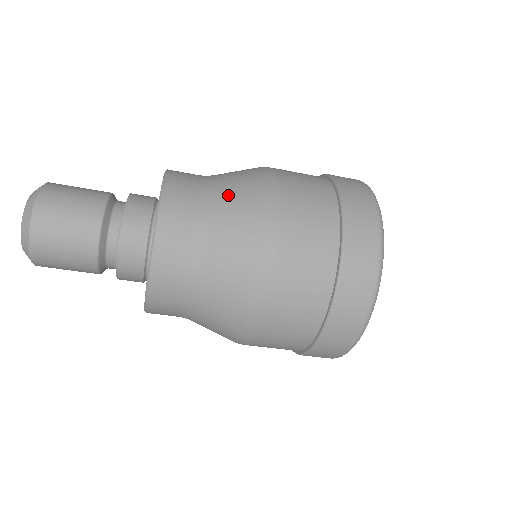
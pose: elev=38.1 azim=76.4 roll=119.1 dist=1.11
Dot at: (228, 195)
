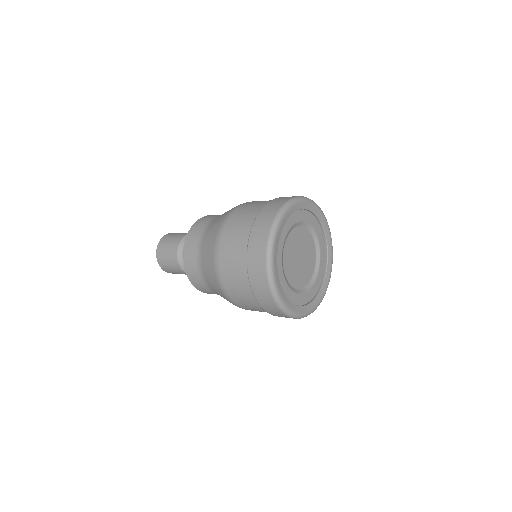
Dot at: (208, 278)
